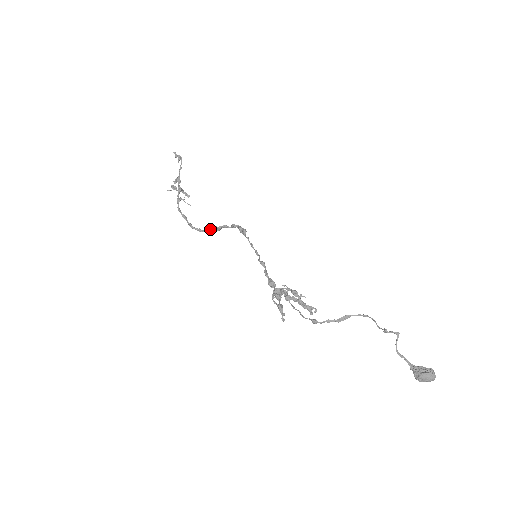
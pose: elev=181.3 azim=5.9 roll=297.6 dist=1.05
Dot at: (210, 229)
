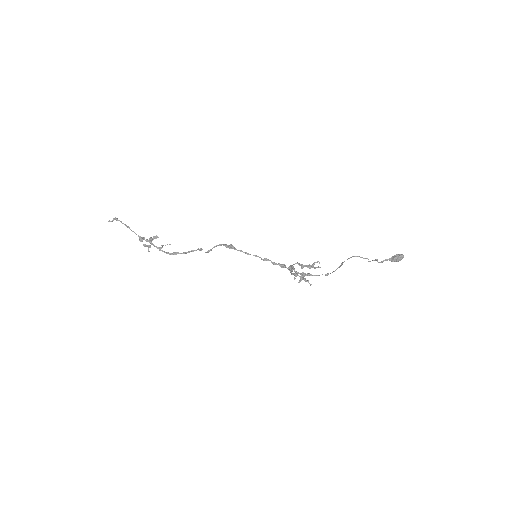
Dot at: (202, 249)
